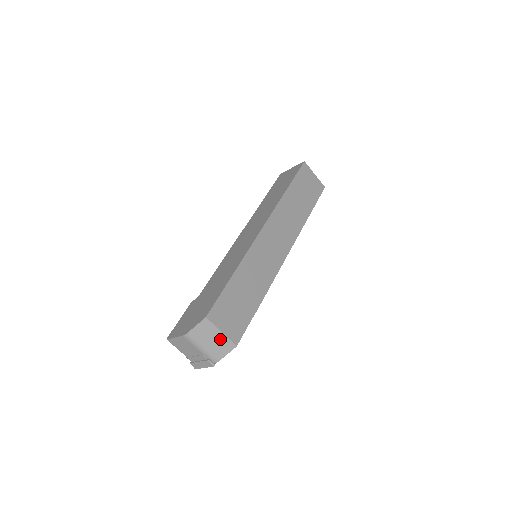
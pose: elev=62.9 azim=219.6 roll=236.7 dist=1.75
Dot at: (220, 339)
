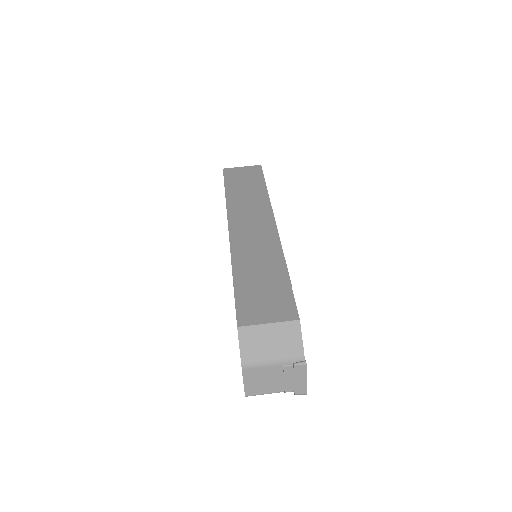
Dot at: (276, 331)
